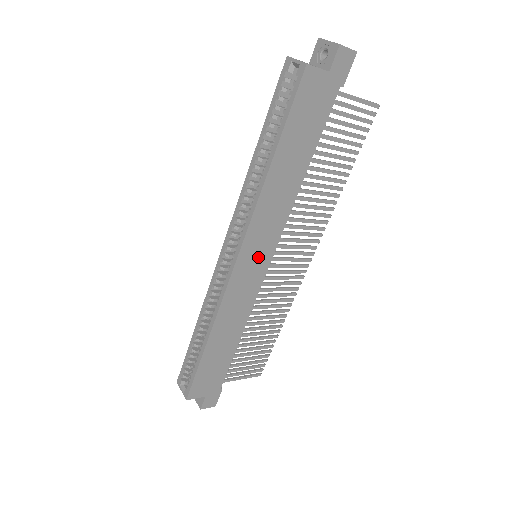
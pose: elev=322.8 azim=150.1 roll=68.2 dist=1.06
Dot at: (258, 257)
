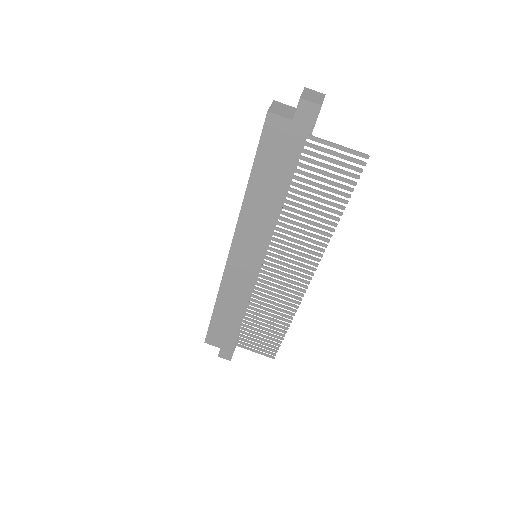
Dot at: (249, 257)
